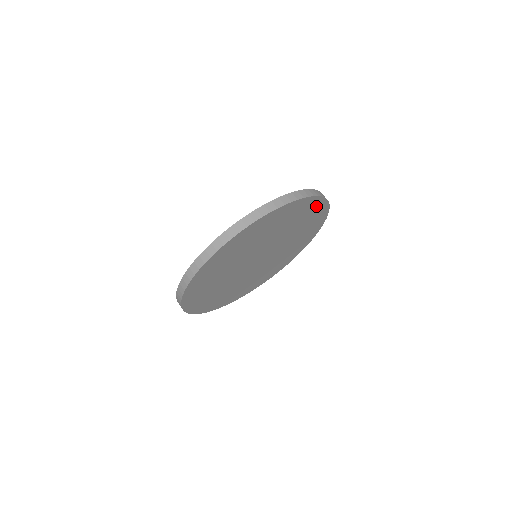
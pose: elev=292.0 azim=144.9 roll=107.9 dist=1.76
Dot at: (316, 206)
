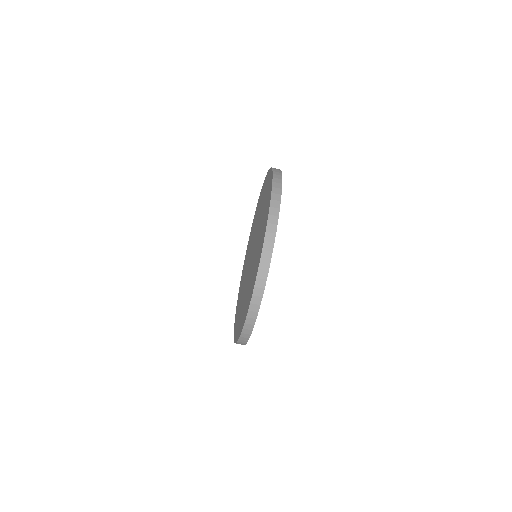
Dot at: occluded
